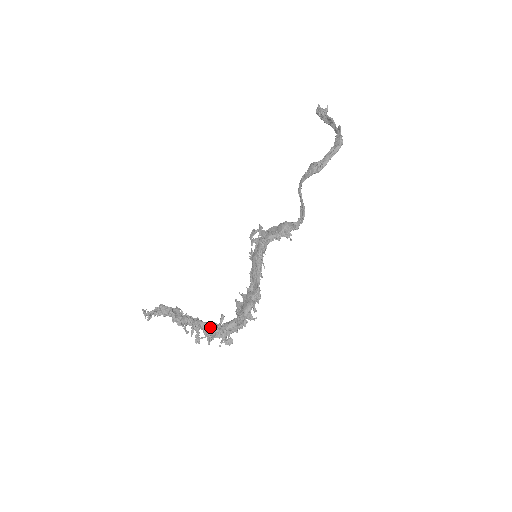
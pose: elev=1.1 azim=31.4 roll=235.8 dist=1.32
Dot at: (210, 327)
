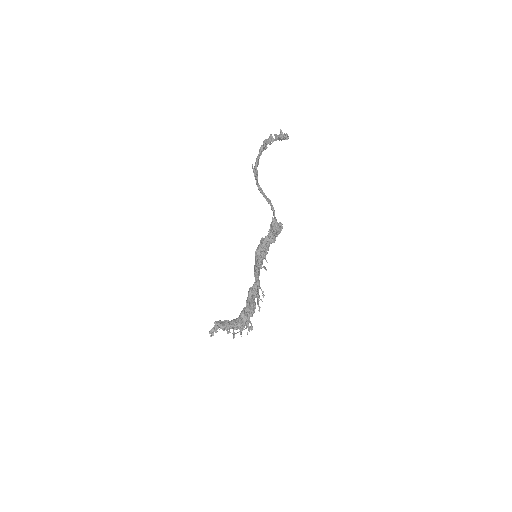
Dot at: (235, 321)
